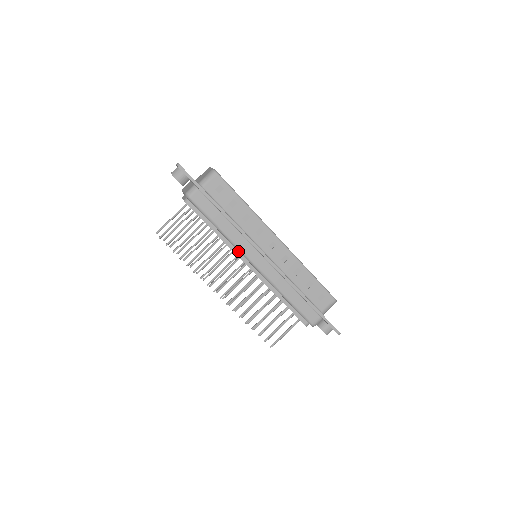
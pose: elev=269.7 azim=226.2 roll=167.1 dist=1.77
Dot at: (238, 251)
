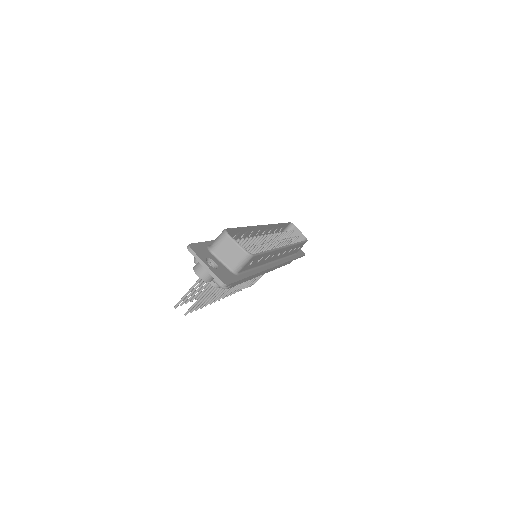
Dot at: occluded
